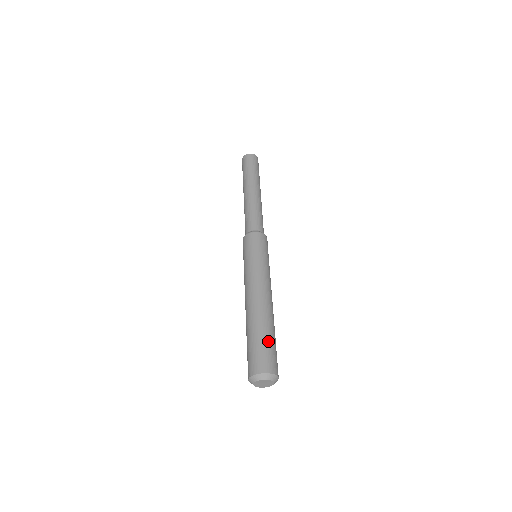
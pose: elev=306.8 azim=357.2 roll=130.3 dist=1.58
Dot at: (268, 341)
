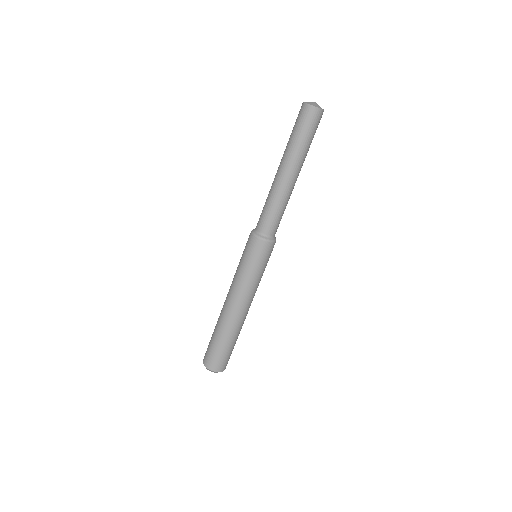
Dot at: occluded
